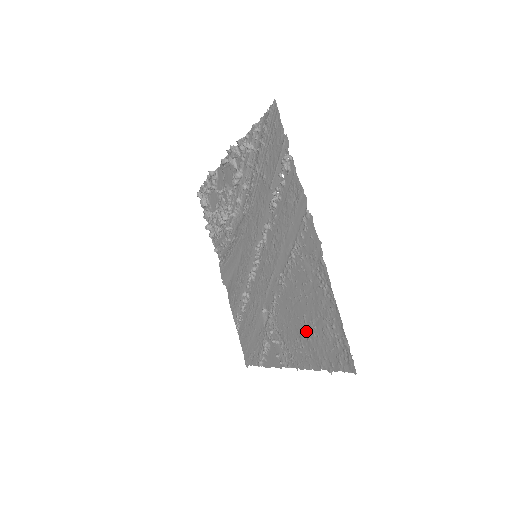
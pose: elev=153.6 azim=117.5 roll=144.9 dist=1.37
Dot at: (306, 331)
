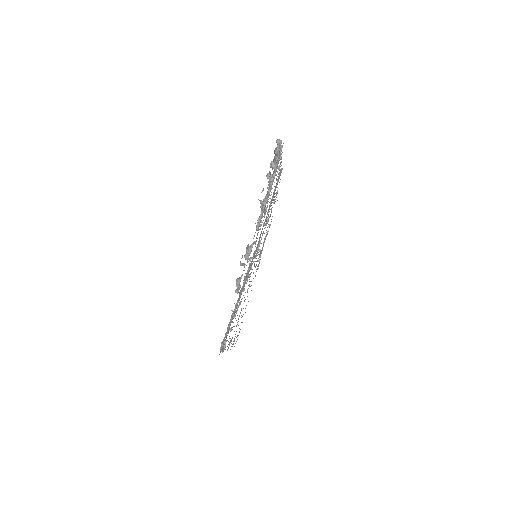
Dot at: (246, 305)
